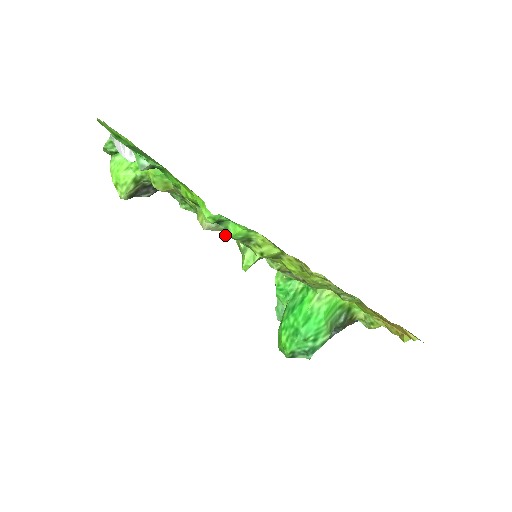
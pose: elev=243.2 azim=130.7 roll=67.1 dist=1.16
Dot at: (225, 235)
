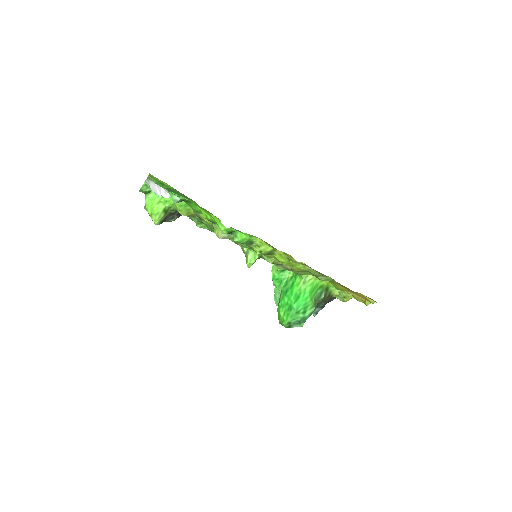
Dot at: (235, 241)
